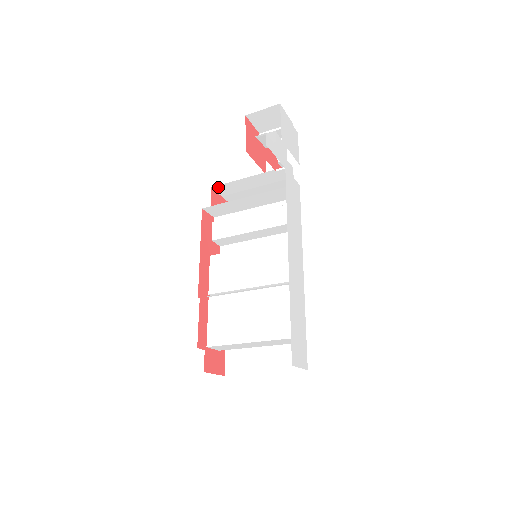
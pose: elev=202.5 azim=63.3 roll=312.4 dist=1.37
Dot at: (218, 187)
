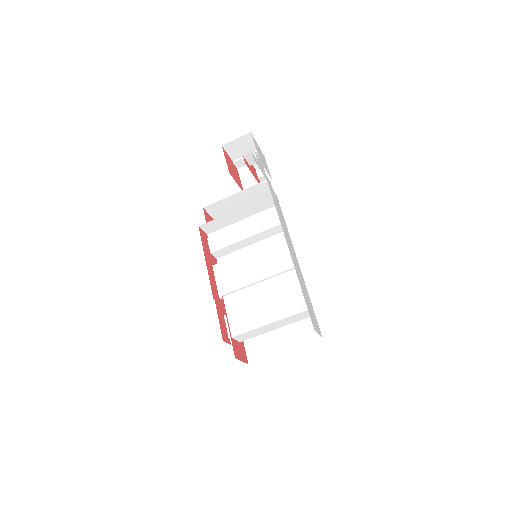
Dot at: (209, 207)
